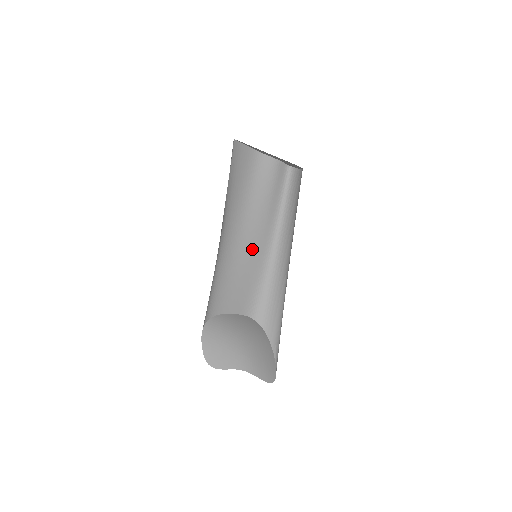
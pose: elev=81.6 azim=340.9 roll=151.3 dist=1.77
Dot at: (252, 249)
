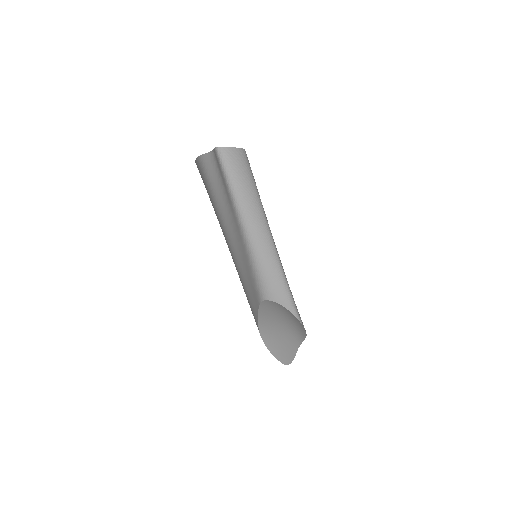
Dot at: (240, 250)
